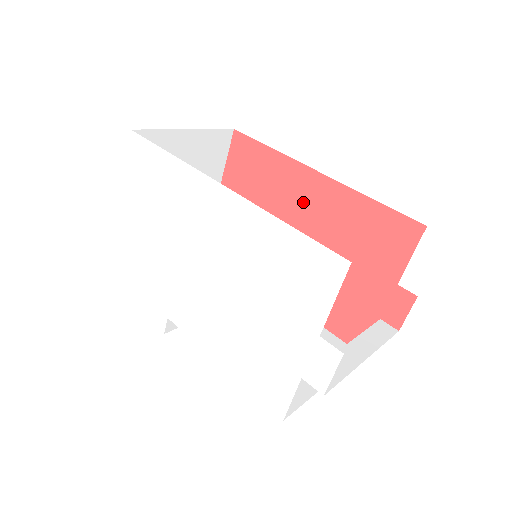
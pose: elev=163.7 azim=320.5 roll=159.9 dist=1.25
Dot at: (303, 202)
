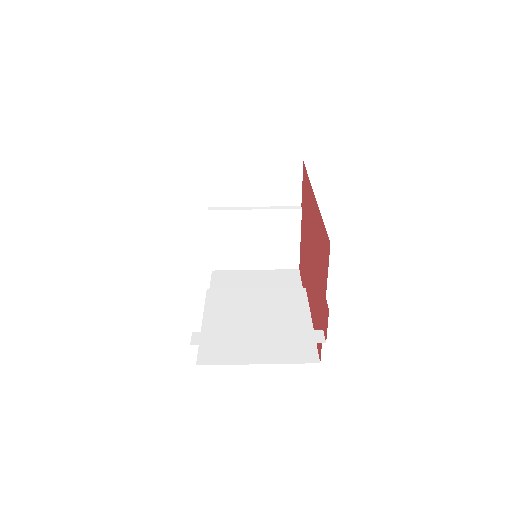
Dot at: (312, 220)
